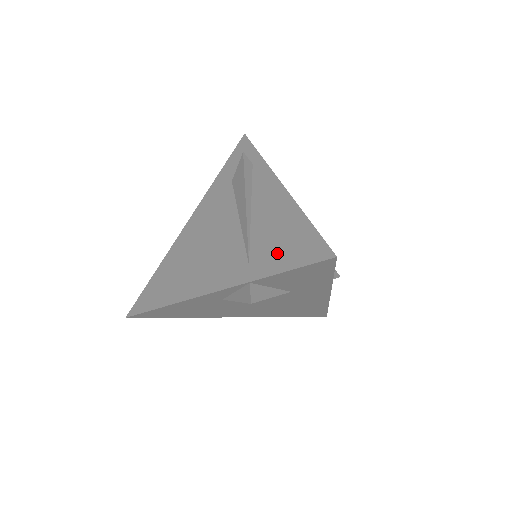
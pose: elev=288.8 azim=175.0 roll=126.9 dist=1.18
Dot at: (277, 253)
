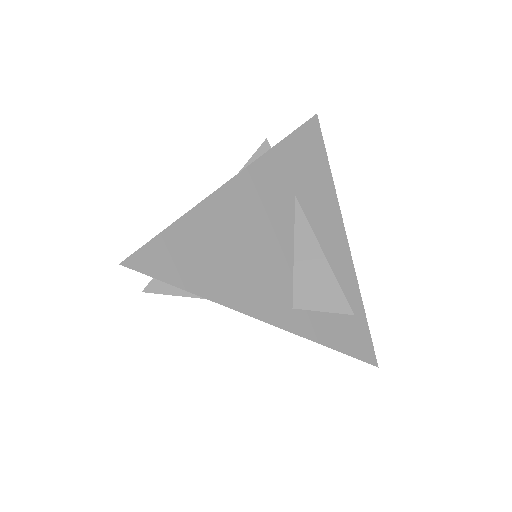
Dot at: occluded
